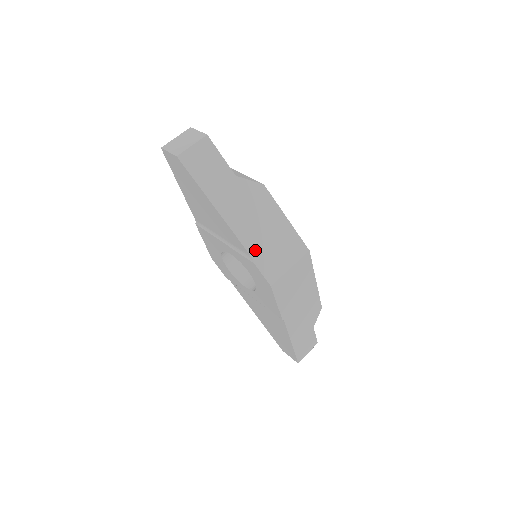
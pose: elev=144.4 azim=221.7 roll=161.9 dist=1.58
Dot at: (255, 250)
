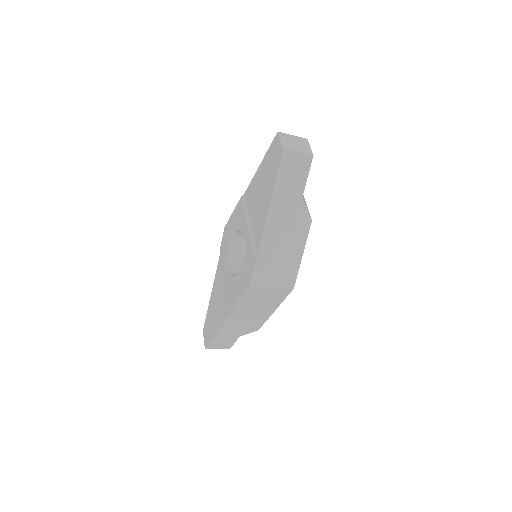
Dot at: (265, 253)
